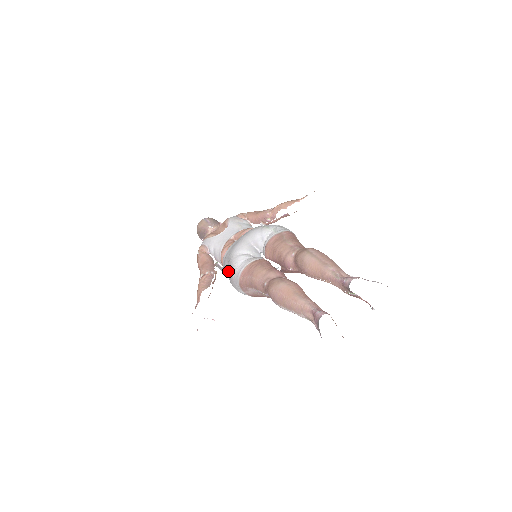
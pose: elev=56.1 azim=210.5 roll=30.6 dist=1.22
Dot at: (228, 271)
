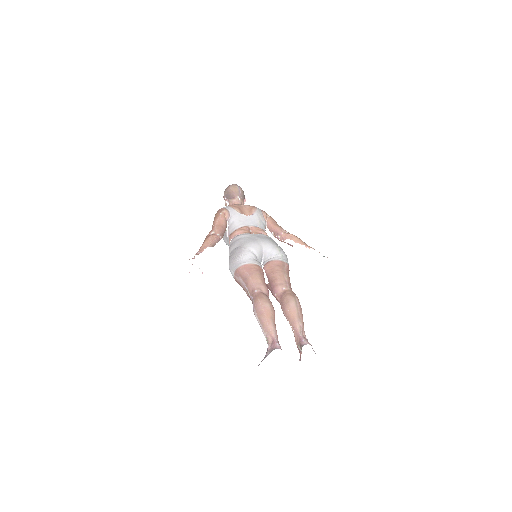
Dot at: (235, 253)
